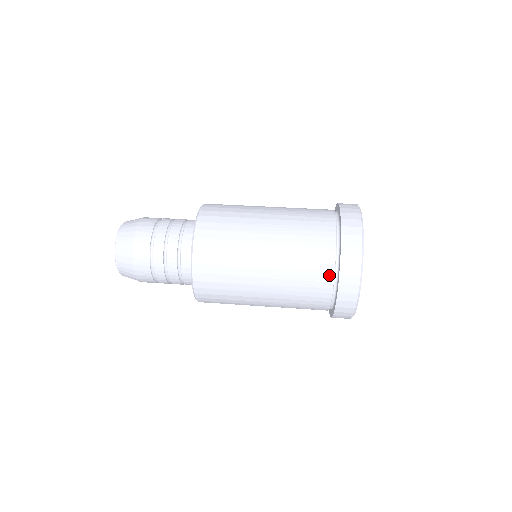
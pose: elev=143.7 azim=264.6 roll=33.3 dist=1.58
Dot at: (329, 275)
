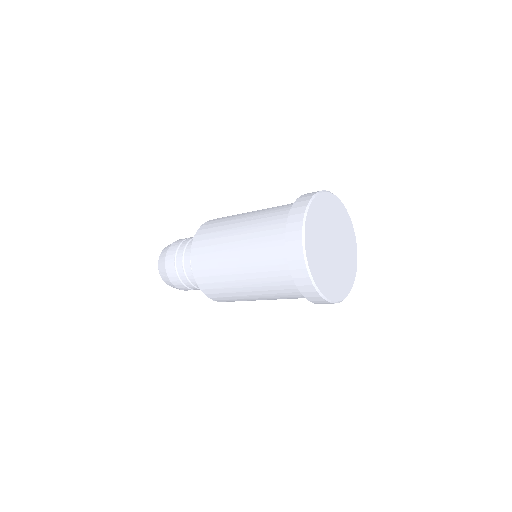
Dot at: (284, 263)
